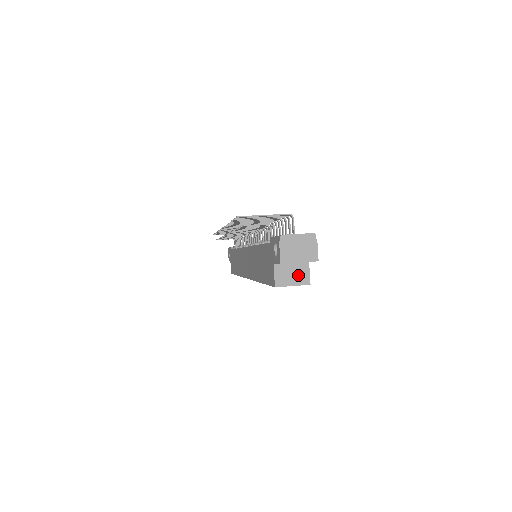
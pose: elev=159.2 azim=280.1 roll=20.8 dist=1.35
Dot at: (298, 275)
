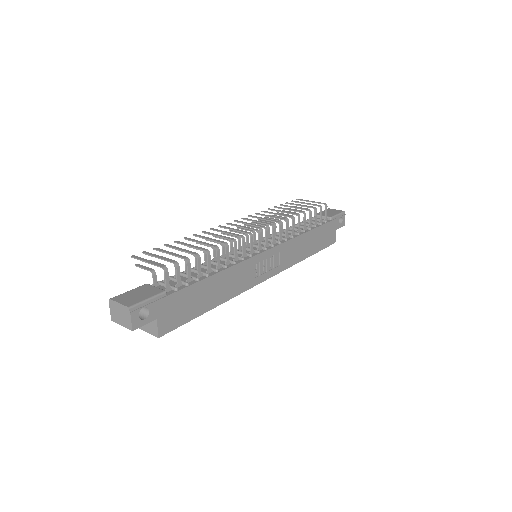
Dot at: (151, 326)
